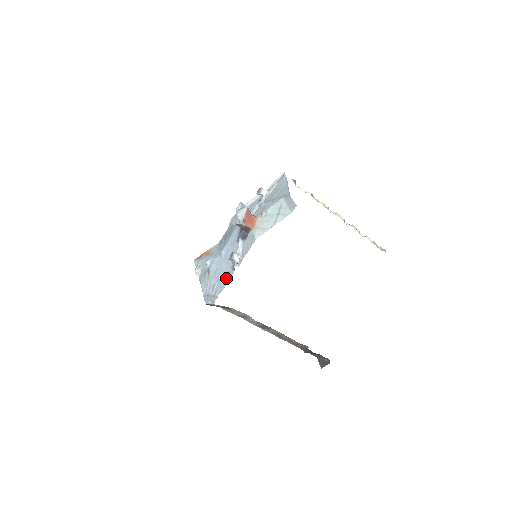
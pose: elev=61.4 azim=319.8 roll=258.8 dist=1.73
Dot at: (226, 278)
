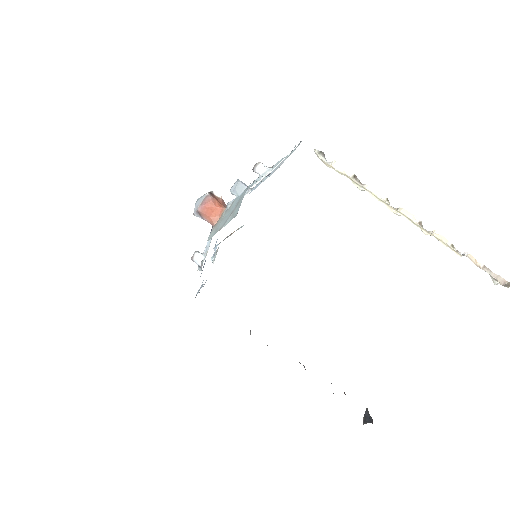
Dot at: occluded
